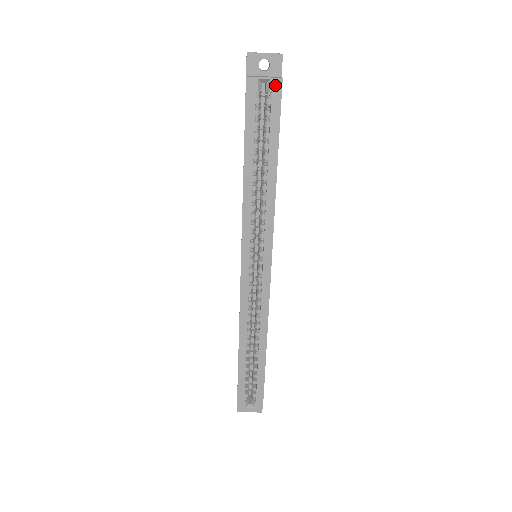
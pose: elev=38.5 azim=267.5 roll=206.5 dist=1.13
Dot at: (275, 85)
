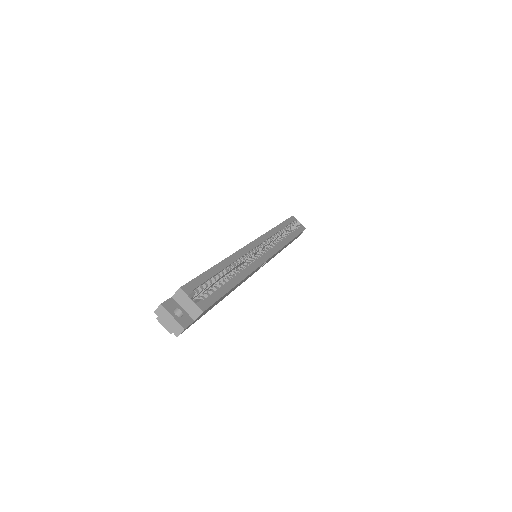
Dot at: (303, 227)
